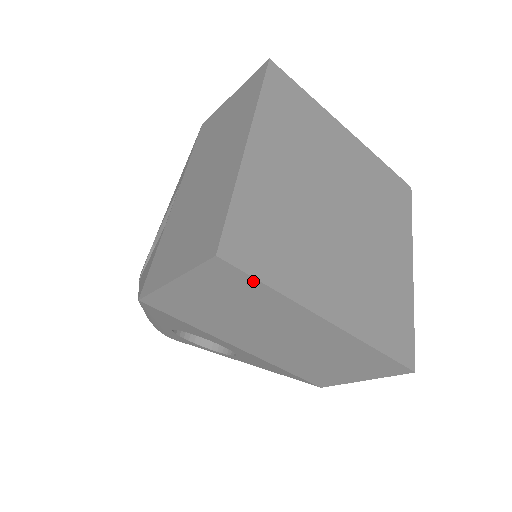
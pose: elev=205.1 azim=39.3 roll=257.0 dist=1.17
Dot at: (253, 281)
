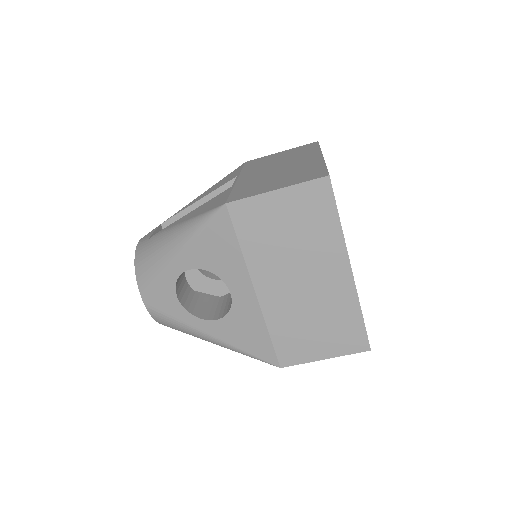
Dot at: (333, 208)
